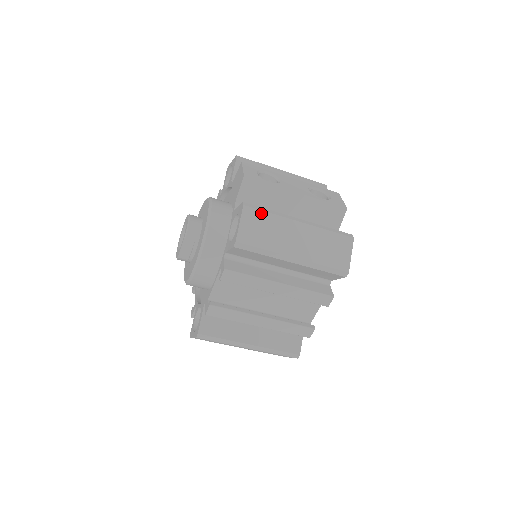
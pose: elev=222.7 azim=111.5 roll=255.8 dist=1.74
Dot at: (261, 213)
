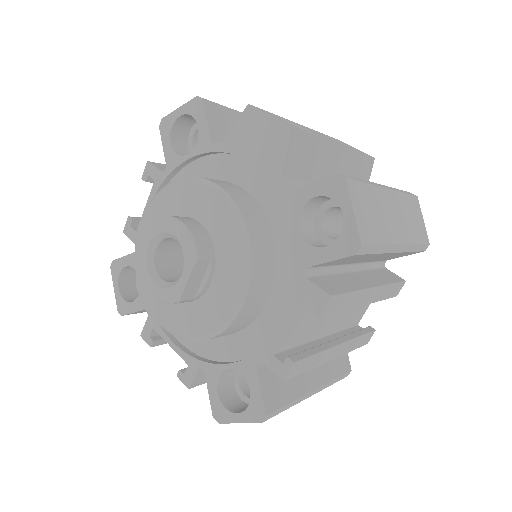
Dot at: (361, 186)
